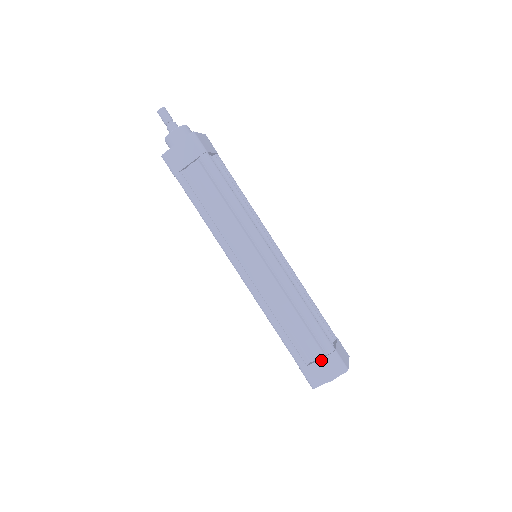
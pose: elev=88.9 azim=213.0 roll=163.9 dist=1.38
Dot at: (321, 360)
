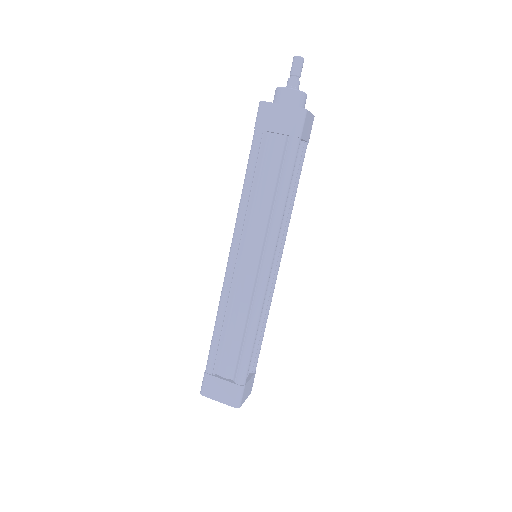
Dot at: (227, 382)
